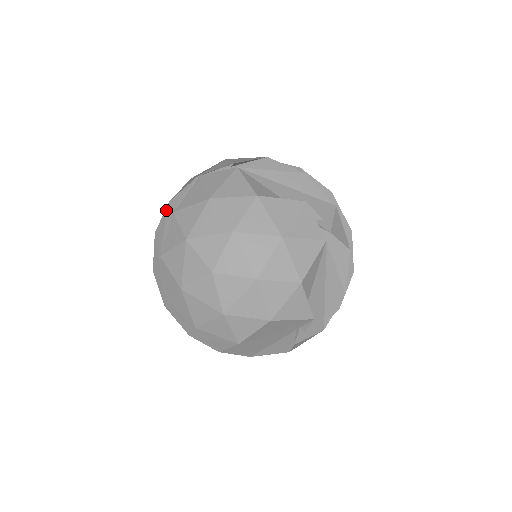
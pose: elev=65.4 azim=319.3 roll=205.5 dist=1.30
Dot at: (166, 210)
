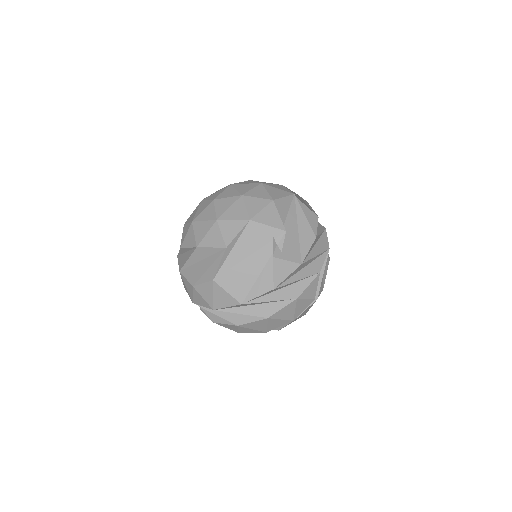
Dot at: occluded
